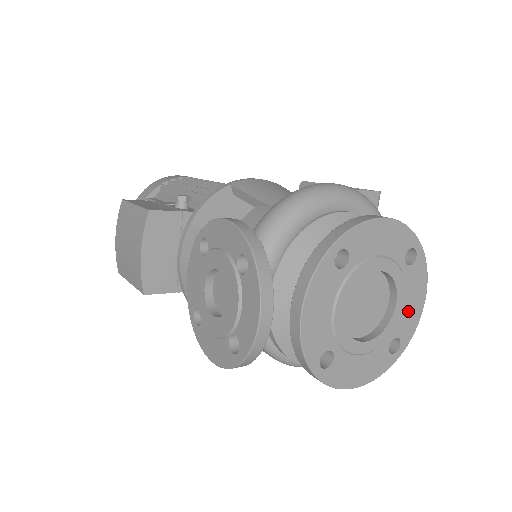
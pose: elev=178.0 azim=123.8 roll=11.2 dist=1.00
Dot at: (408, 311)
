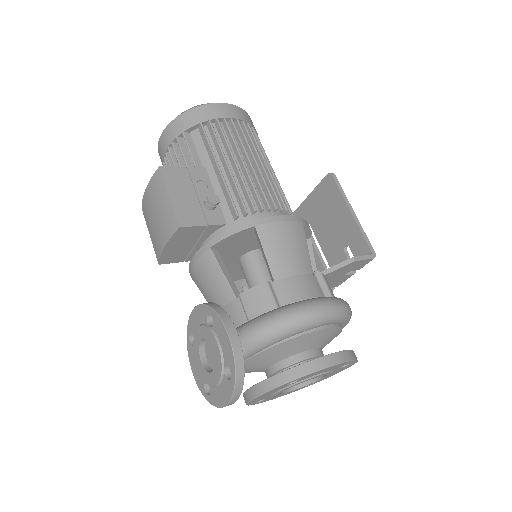
Dot at: occluded
